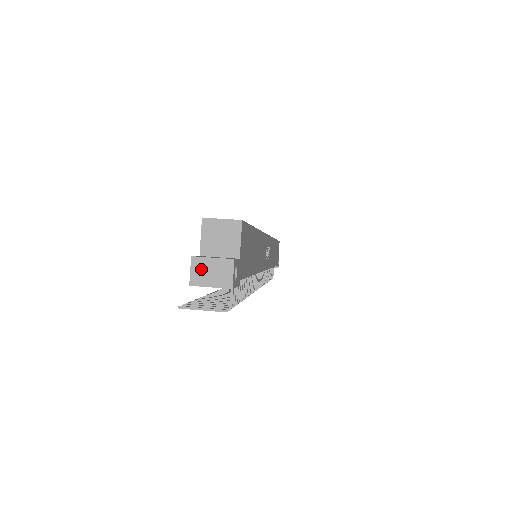
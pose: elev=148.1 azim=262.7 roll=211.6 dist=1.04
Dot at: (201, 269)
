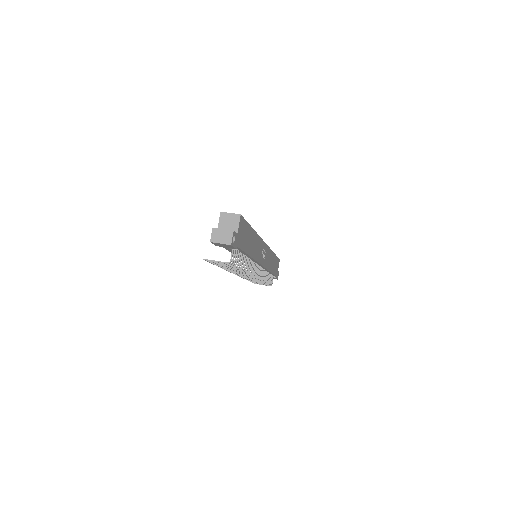
Dot at: (217, 234)
